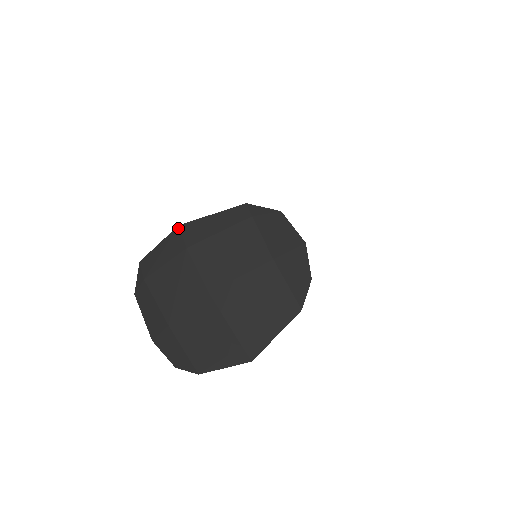
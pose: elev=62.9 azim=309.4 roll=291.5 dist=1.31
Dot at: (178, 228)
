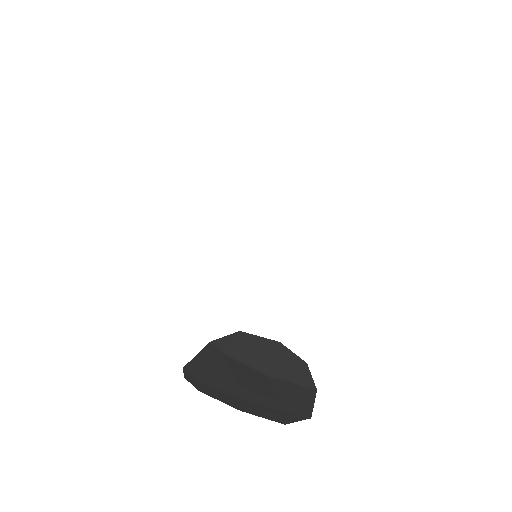
Dot at: (184, 370)
